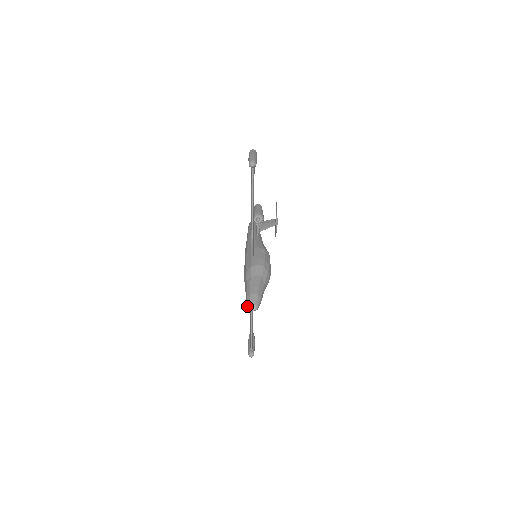
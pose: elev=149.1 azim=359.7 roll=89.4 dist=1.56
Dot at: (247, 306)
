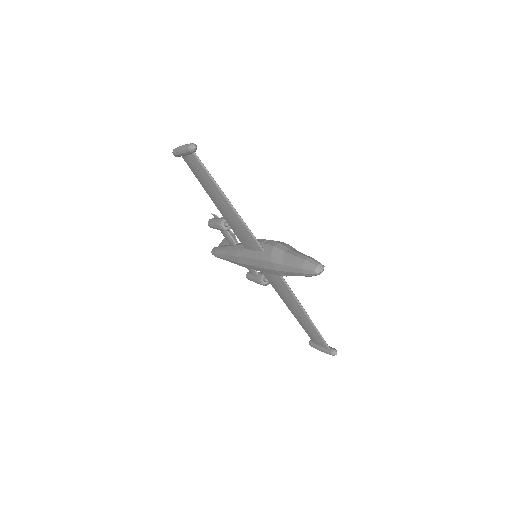
Dot at: (312, 274)
